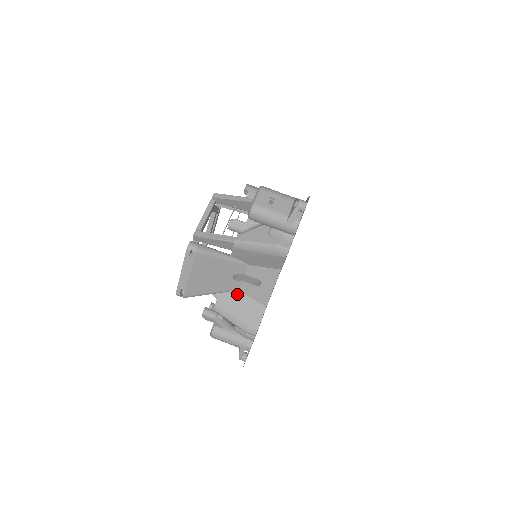
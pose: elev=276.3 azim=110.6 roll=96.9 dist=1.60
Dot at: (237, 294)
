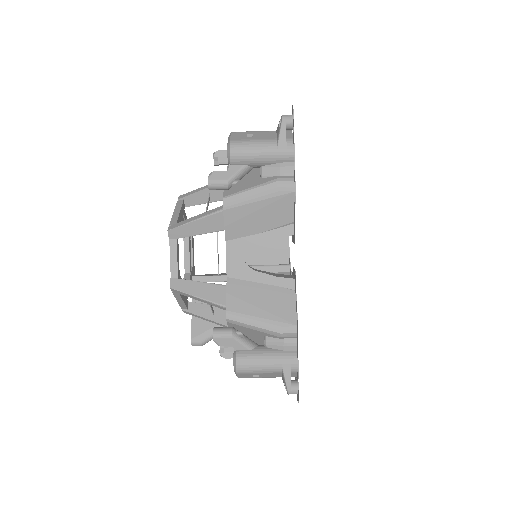
Dot at: occluded
